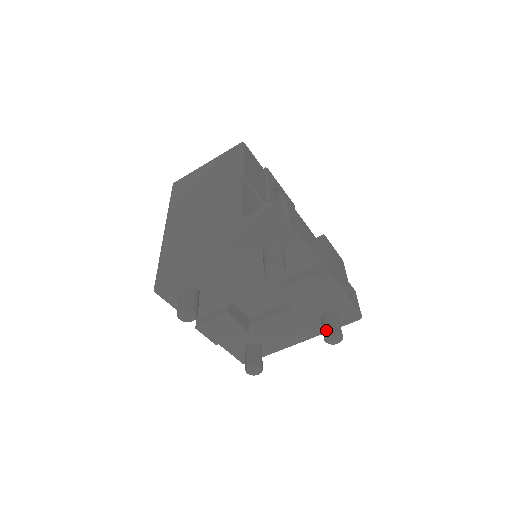
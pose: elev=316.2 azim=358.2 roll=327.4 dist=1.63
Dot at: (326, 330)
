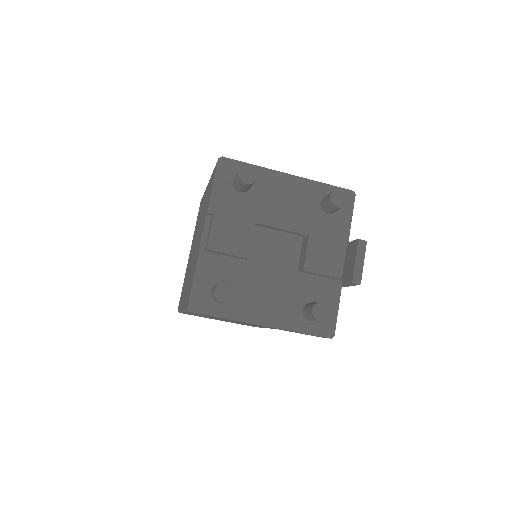
Dot at: occluded
